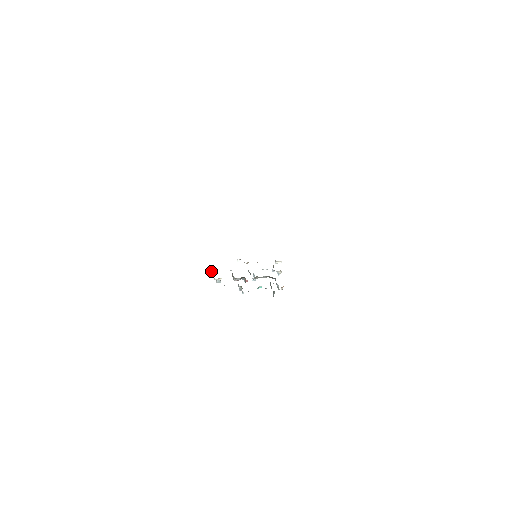
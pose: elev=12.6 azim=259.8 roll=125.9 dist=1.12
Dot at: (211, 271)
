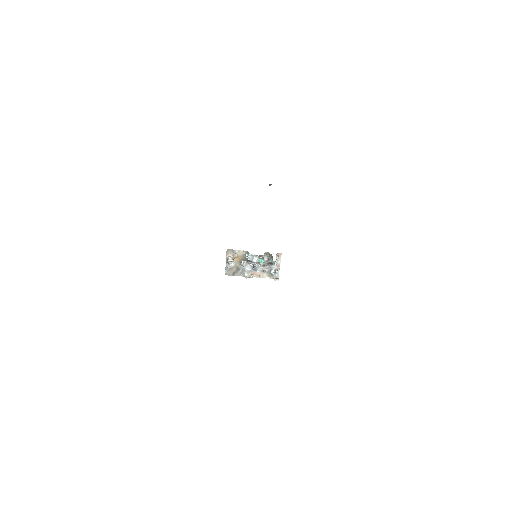
Dot at: (226, 271)
